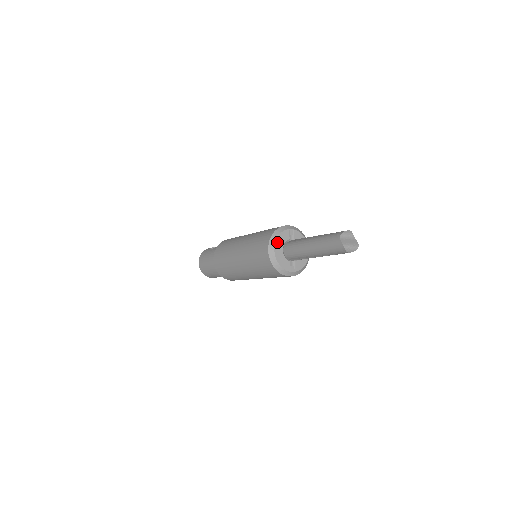
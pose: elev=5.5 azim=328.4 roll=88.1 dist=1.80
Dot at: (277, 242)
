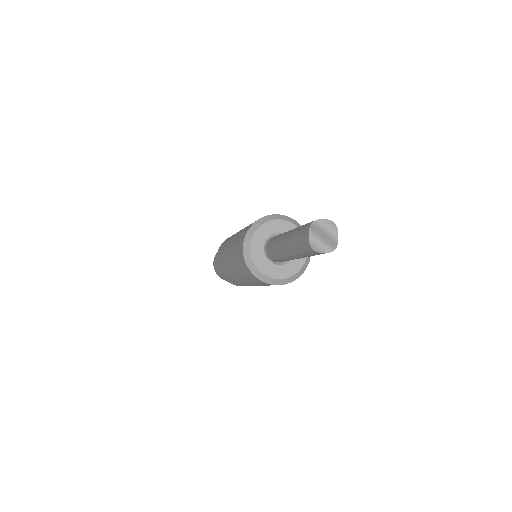
Dot at: (266, 225)
